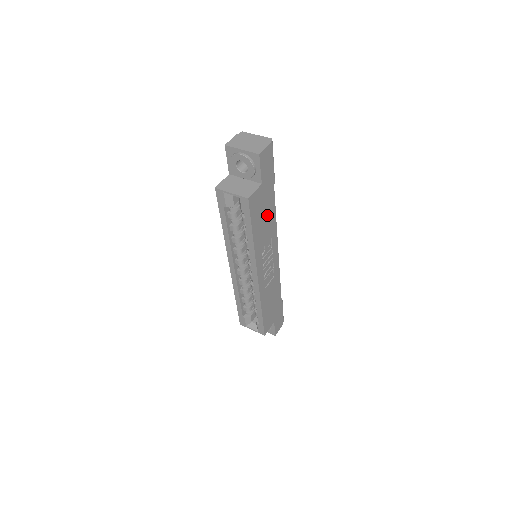
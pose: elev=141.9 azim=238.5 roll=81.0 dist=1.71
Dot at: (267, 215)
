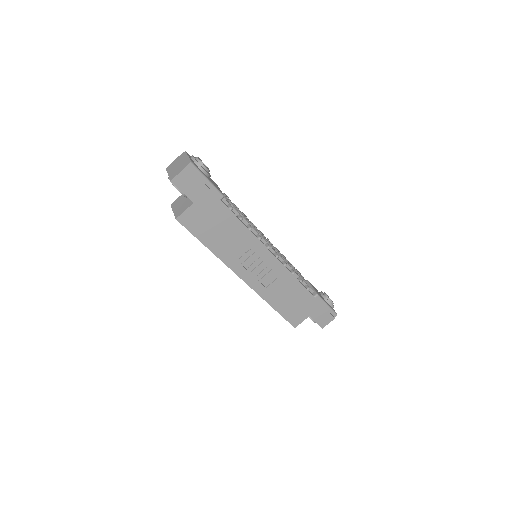
Dot at: (224, 226)
